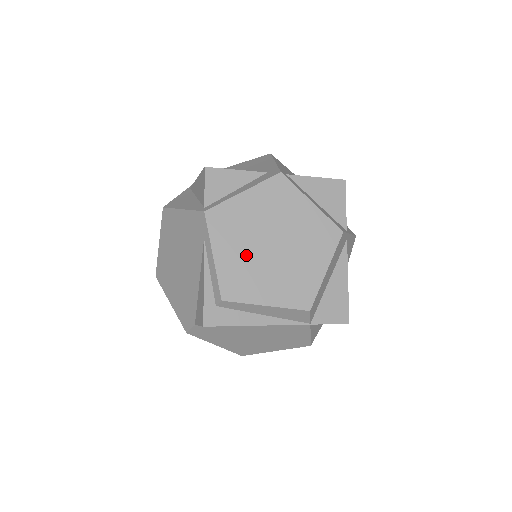
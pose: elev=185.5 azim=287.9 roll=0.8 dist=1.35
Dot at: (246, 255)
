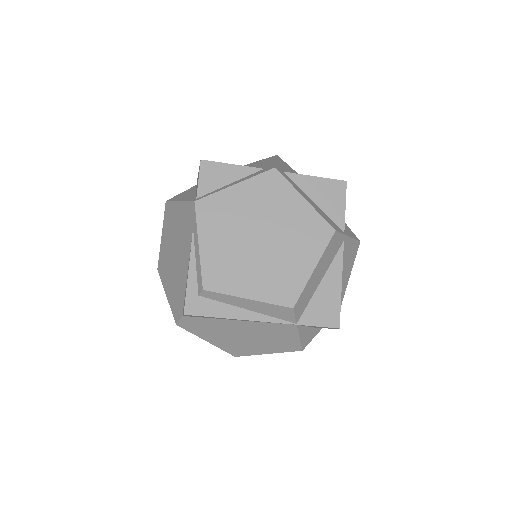
Dot at: (232, 247)
